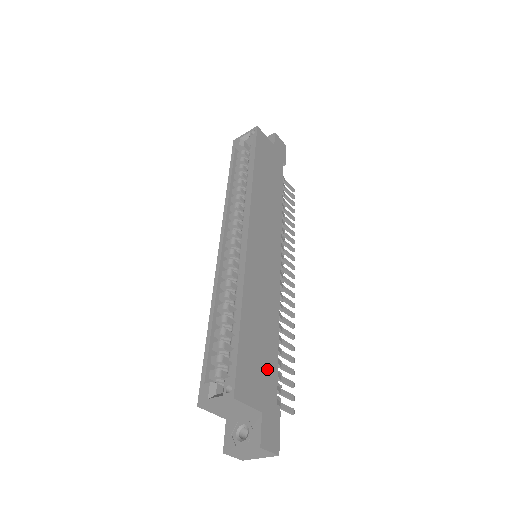
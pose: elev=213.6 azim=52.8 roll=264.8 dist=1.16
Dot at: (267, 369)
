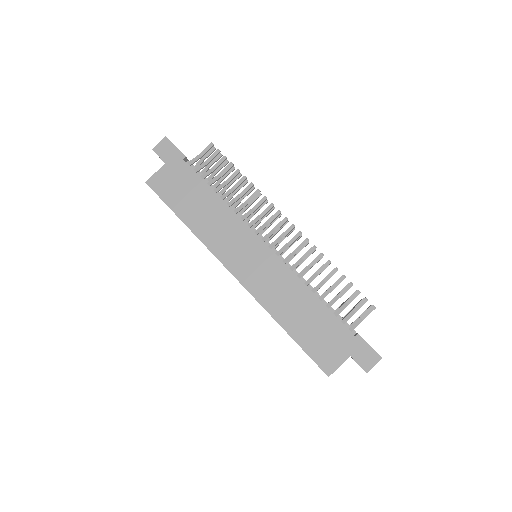
Dot at: (330, 330)
